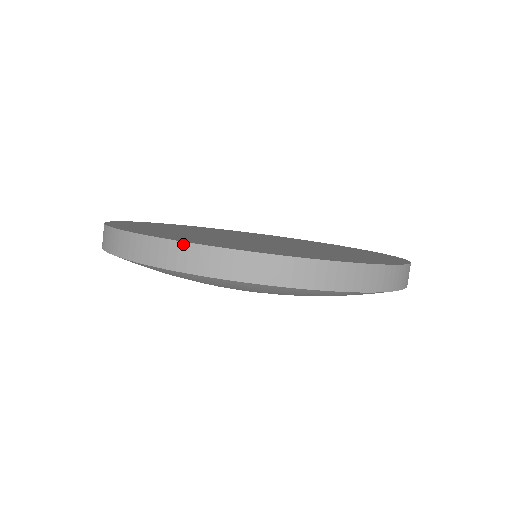
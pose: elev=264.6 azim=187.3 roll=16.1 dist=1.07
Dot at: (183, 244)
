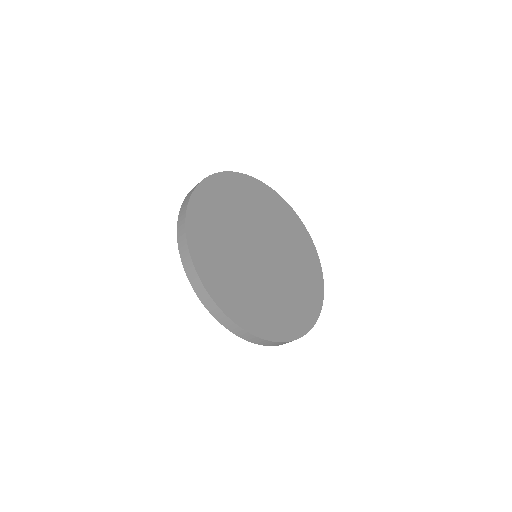
Dot at: (192, 263)
